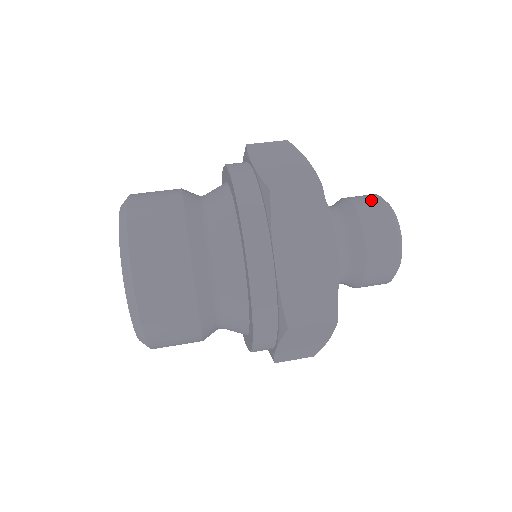
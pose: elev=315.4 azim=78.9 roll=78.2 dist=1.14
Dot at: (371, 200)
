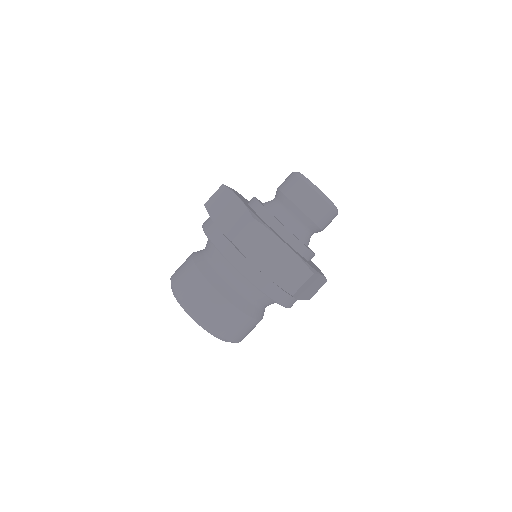
Dot at: (315, 204)
